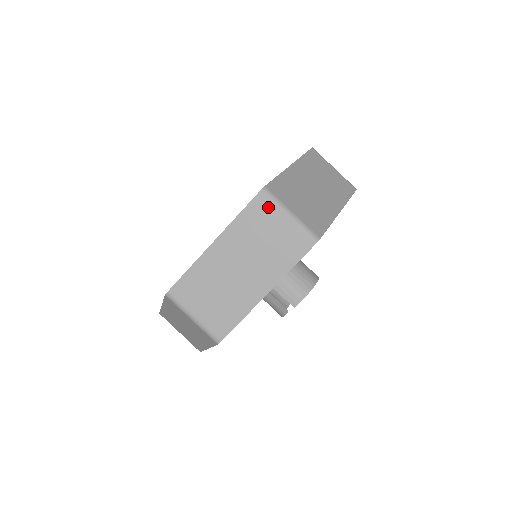
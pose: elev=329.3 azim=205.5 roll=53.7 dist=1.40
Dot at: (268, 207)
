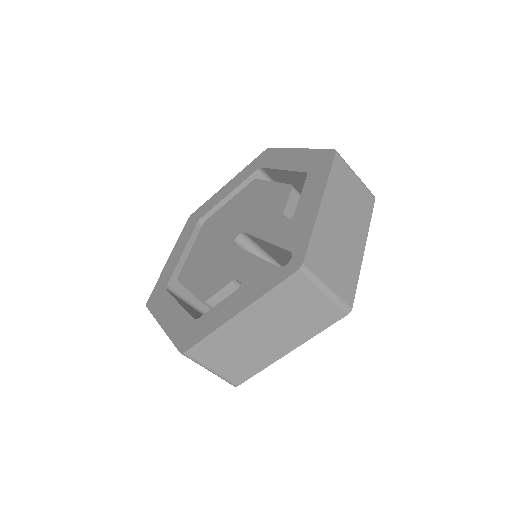
Dot at: (344, 167)
